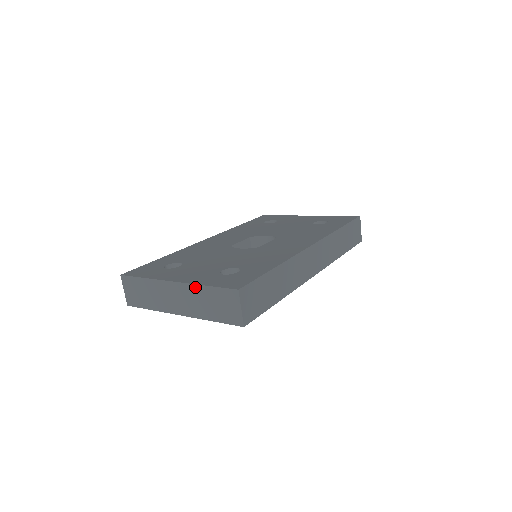
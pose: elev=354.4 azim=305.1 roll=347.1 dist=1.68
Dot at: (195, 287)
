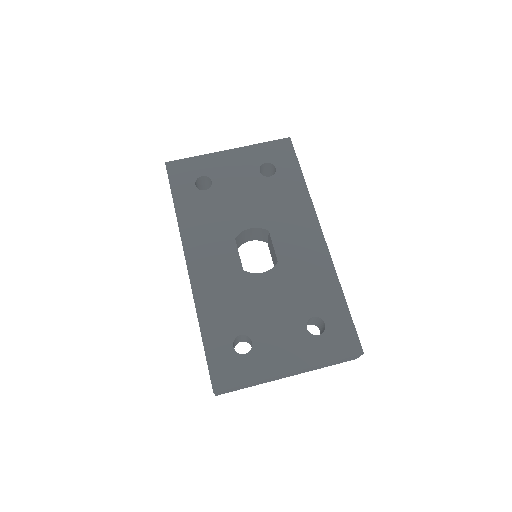
Dot at: occluded
